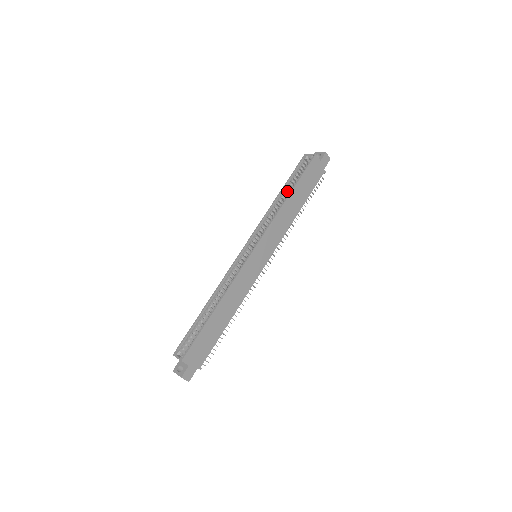
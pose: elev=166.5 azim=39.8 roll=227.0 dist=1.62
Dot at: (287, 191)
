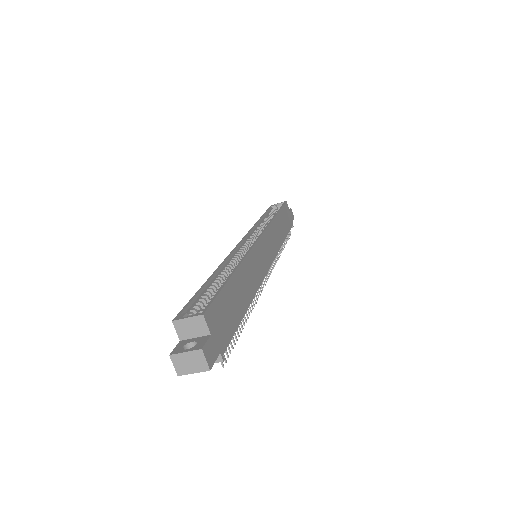
Dot at: (268, 218)
